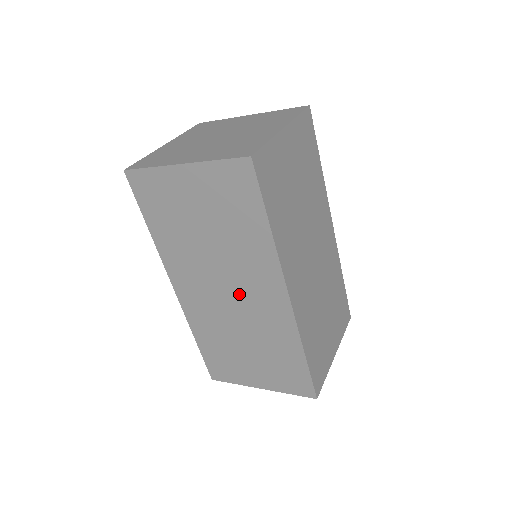
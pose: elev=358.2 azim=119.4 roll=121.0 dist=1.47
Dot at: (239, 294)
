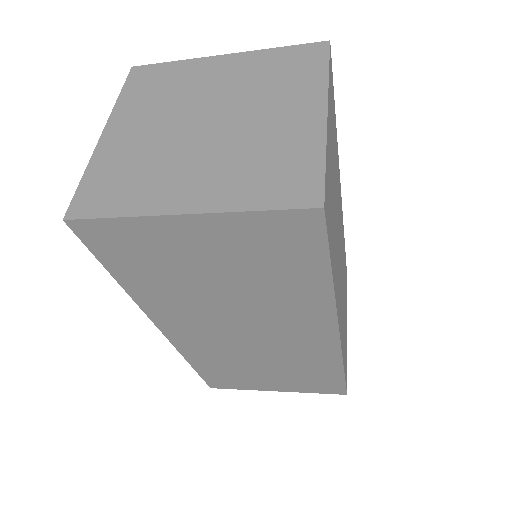
Dot at: (264, 333)
